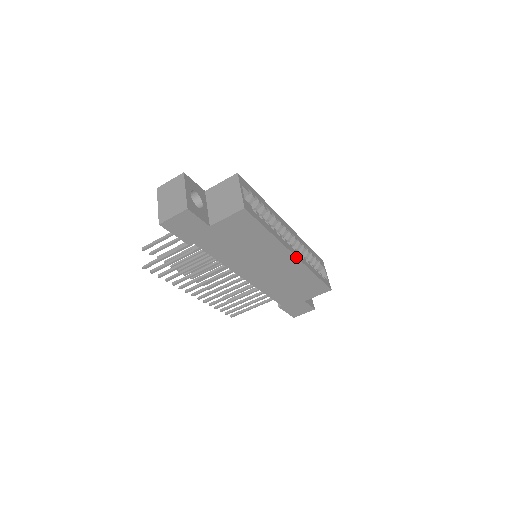
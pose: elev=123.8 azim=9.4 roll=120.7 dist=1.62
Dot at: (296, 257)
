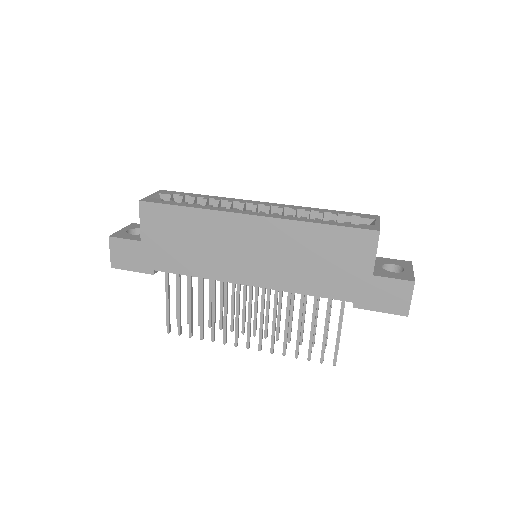
Dot at: (256, 216)
